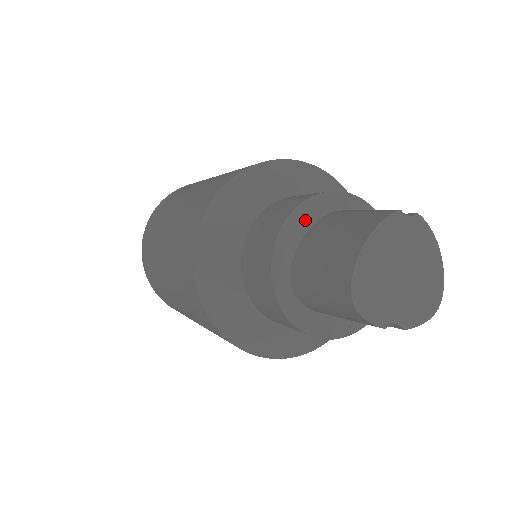
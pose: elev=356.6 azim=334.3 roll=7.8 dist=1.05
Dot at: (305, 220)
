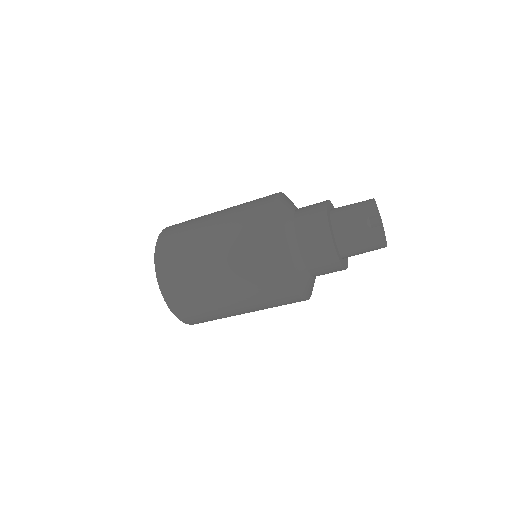
Dot at: occluded
